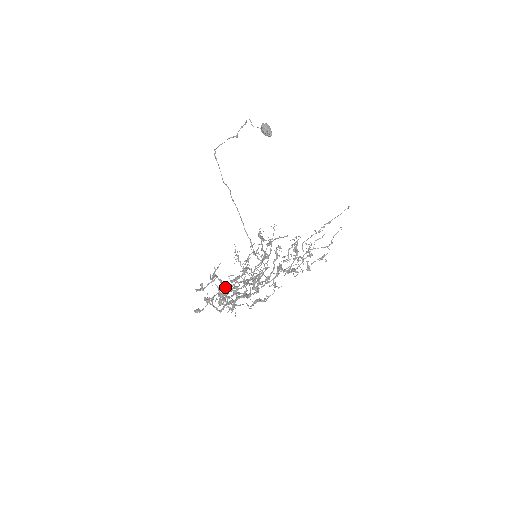
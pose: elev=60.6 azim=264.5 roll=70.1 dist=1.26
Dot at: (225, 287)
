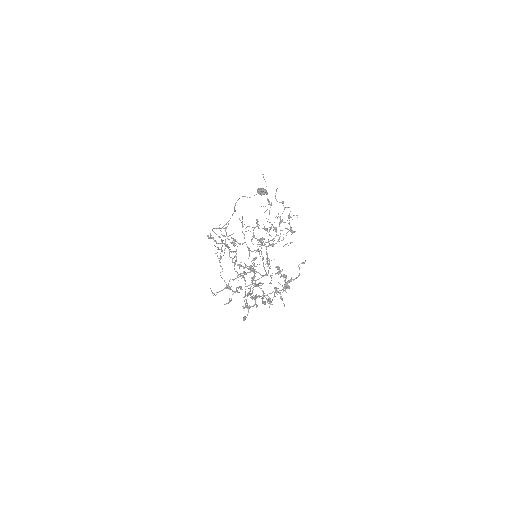
Dot at: (241, 288)
